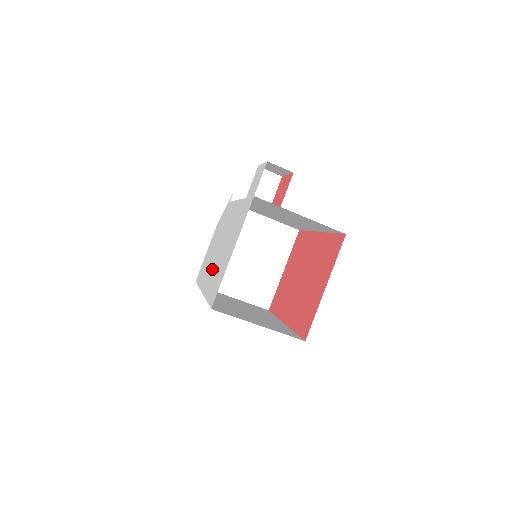
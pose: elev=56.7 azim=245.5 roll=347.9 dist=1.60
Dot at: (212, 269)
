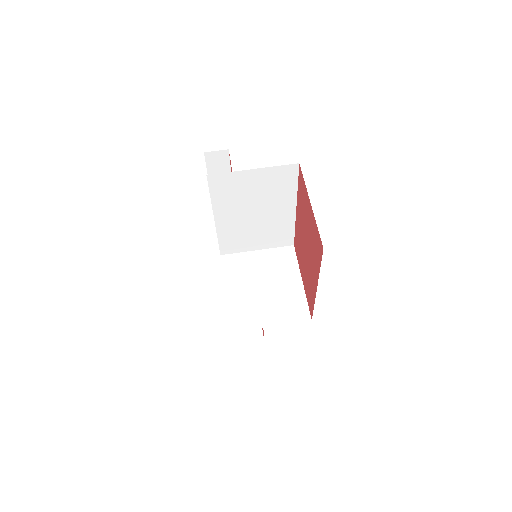
Dot at: occluded
